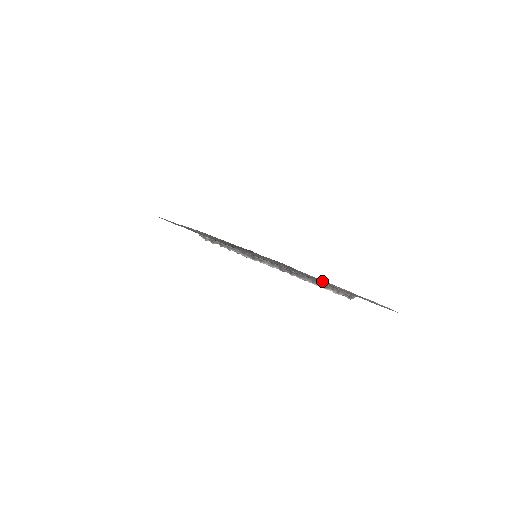
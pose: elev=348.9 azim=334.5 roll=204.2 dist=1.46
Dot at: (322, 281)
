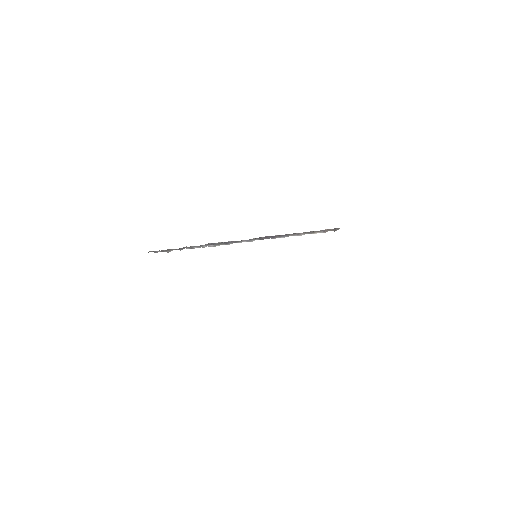
Dot at: occluded
